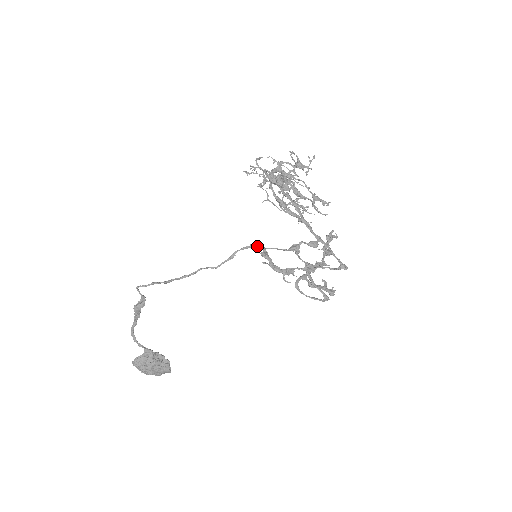
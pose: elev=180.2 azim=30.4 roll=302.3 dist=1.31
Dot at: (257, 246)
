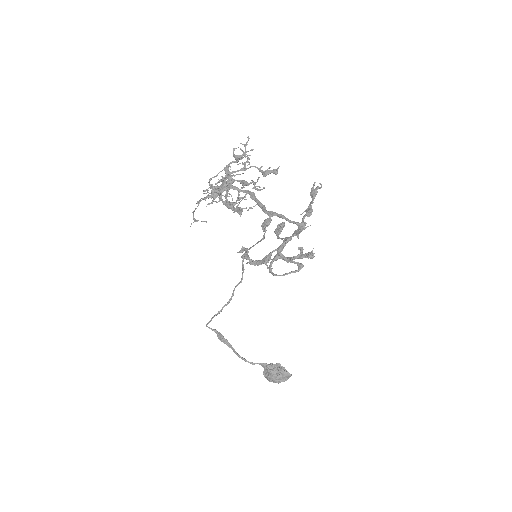
Dot at: (240, 252)
